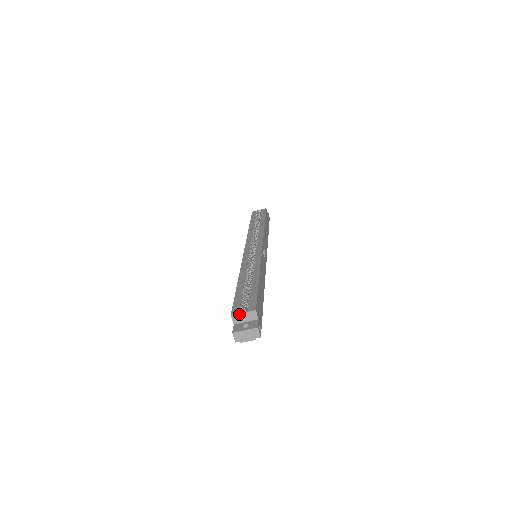
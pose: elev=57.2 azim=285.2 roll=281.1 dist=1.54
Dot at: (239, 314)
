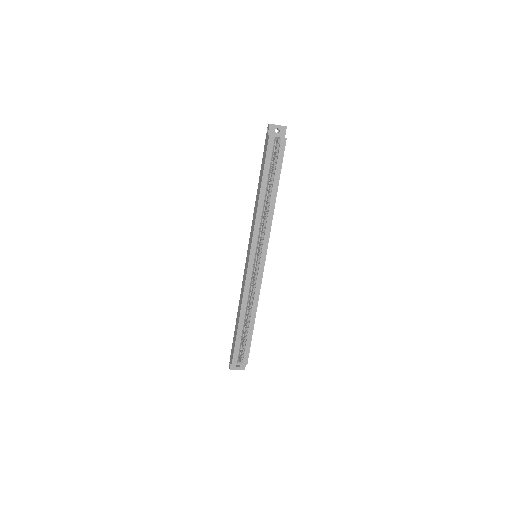
Dot at: occluded
